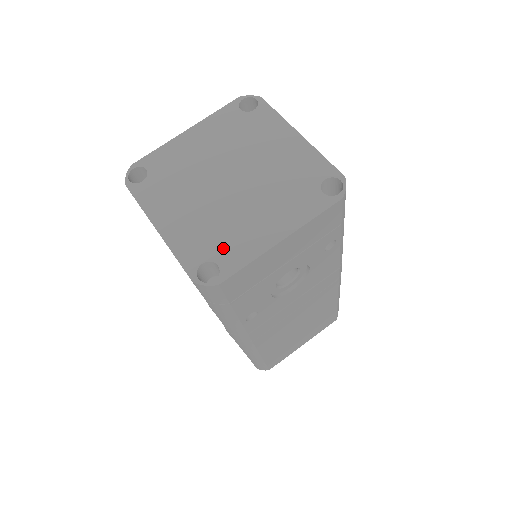
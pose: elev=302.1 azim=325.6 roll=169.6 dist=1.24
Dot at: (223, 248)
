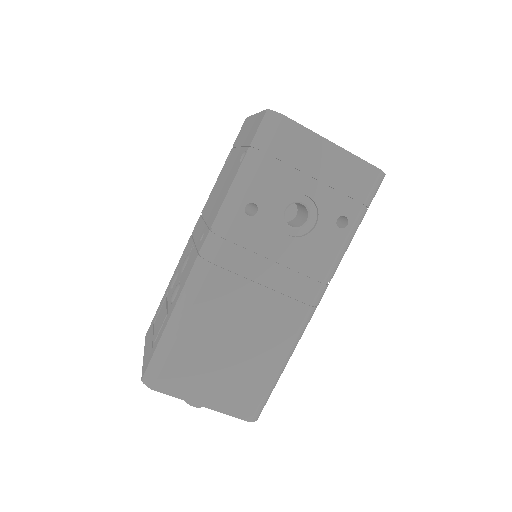
Dot at: occluded
